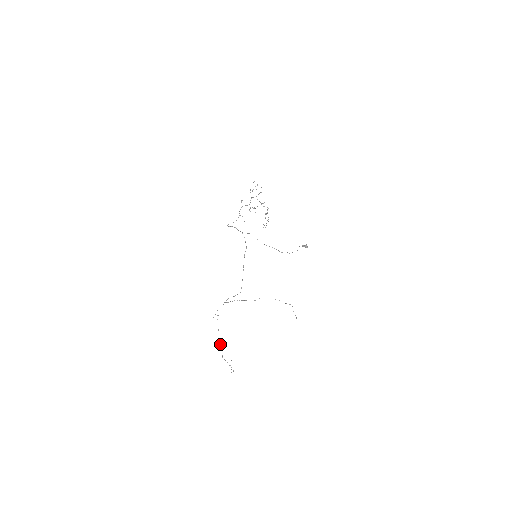
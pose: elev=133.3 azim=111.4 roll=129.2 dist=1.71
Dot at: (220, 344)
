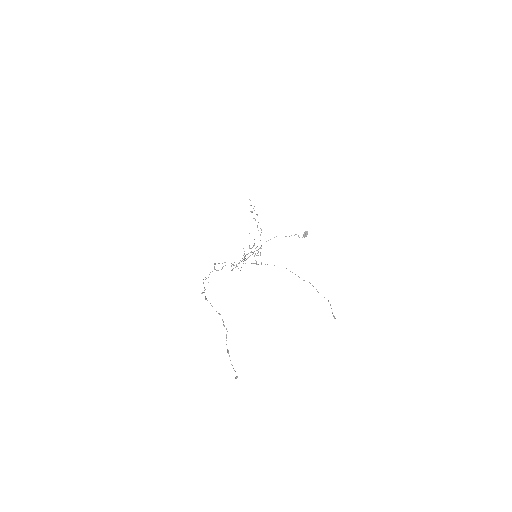
Dot at: occluded
